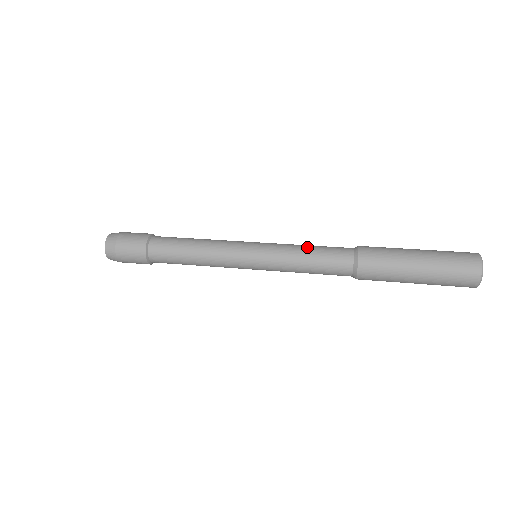
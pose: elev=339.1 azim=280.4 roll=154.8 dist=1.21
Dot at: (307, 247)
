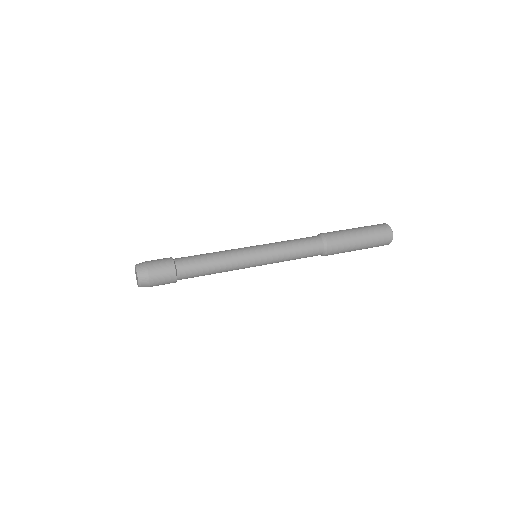
Dot at: (289, 240)
